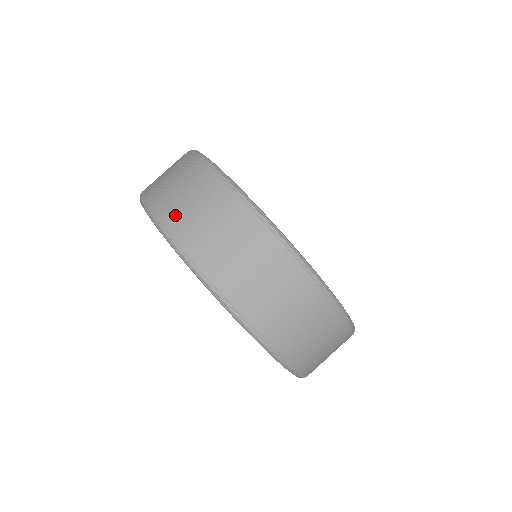
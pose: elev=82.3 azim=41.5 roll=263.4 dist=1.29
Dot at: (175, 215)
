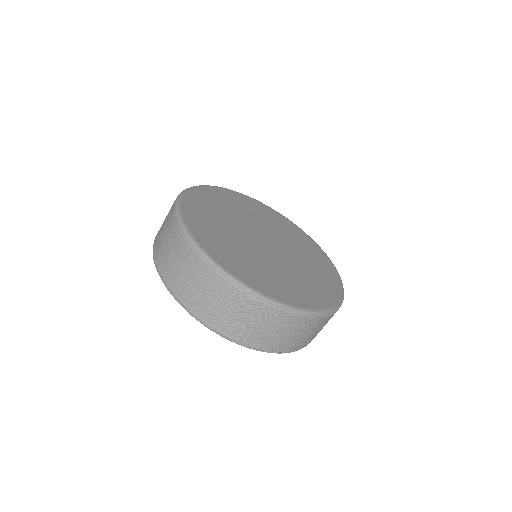
Dot at: (163, 263)
